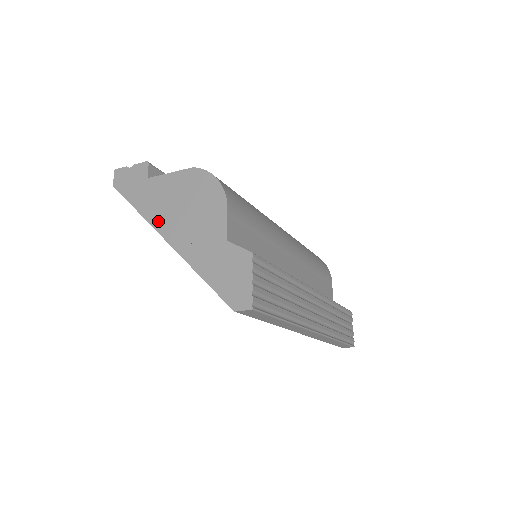
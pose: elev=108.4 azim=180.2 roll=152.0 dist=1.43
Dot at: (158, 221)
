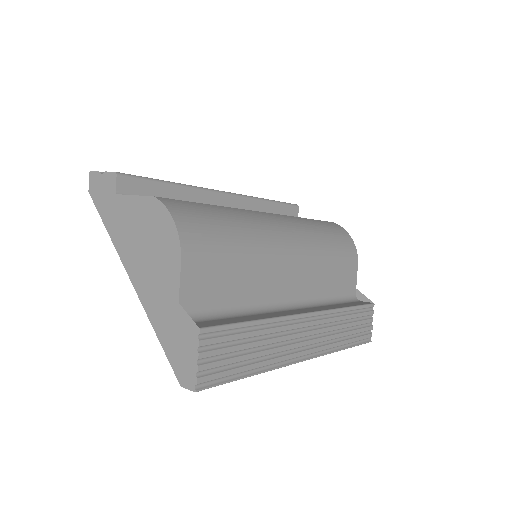
Dot at: (123, 252)
